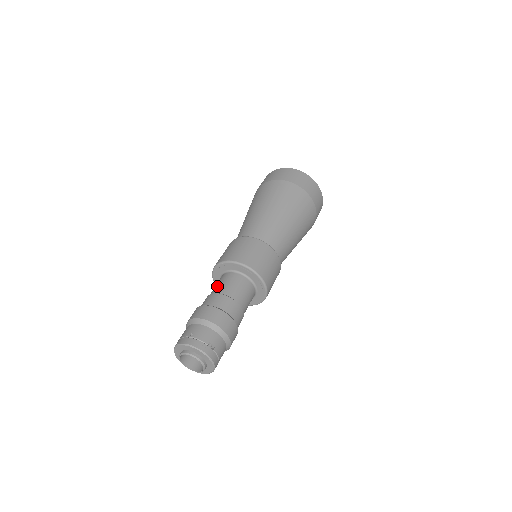
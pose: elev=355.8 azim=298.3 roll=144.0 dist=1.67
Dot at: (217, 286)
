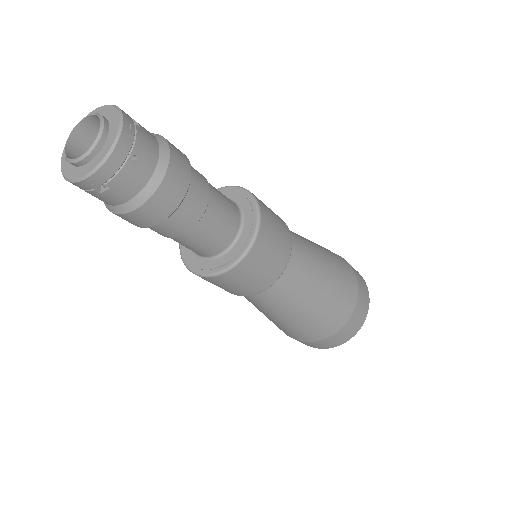
Dot at: occluded
